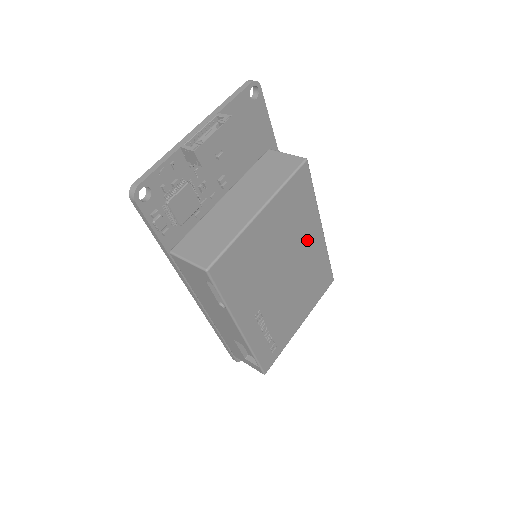
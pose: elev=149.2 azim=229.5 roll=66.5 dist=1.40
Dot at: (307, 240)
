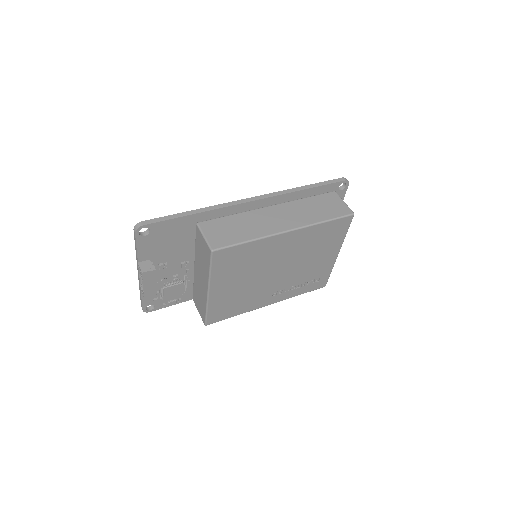
Dot at: (277, 249)
